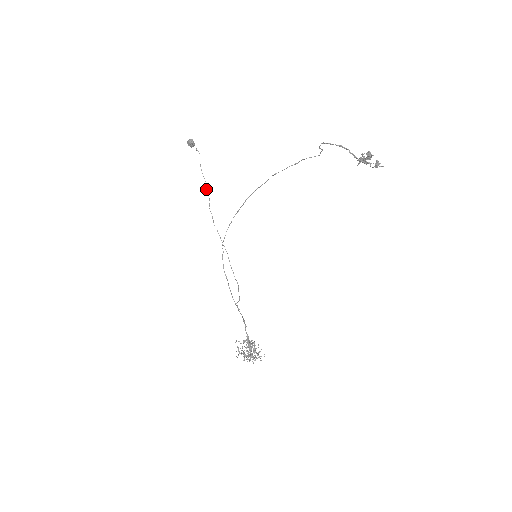
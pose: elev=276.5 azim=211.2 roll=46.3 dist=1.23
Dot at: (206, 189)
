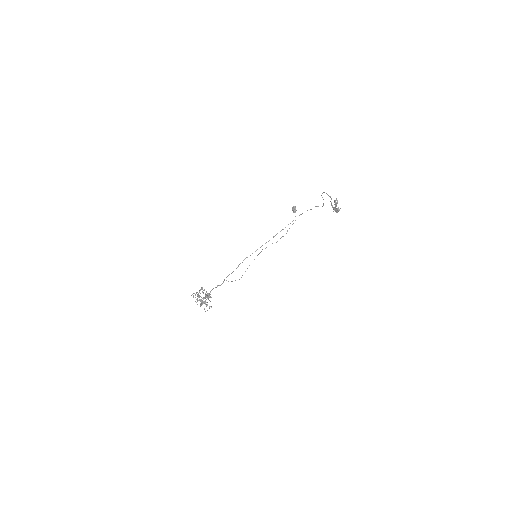
Dot at: (281, 237)
